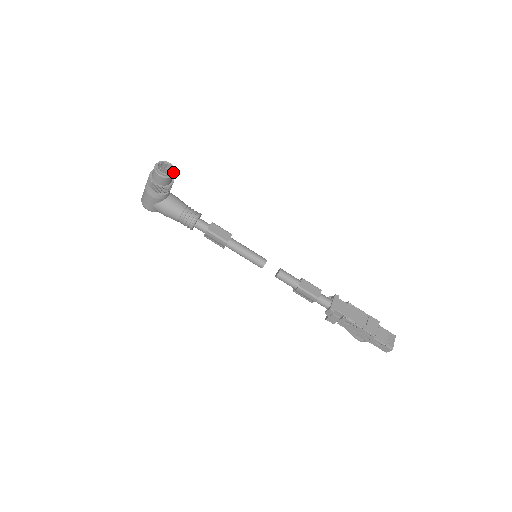
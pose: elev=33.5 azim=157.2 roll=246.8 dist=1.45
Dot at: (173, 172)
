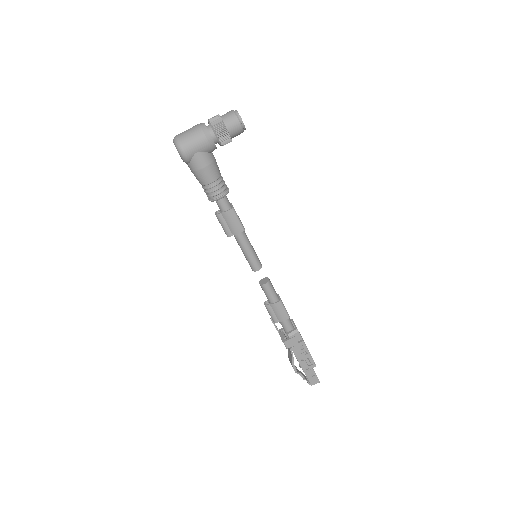
Dot at: occluded
